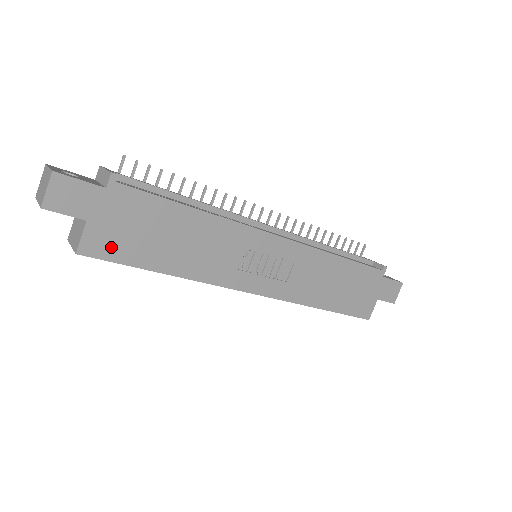
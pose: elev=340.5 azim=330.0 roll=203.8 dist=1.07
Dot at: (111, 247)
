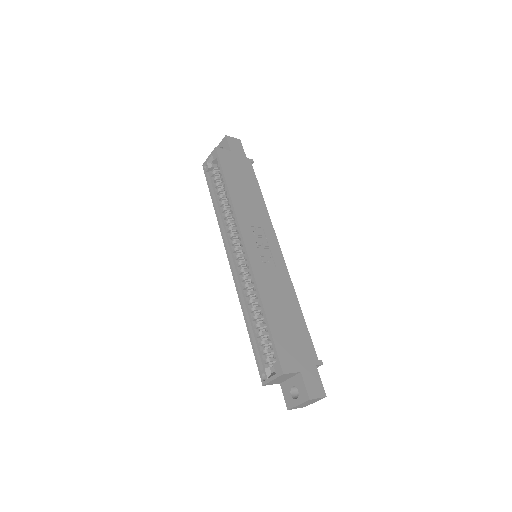
Dot at: (226, 161)
